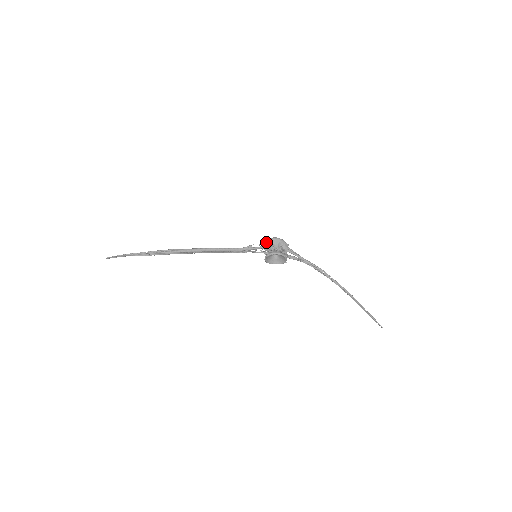
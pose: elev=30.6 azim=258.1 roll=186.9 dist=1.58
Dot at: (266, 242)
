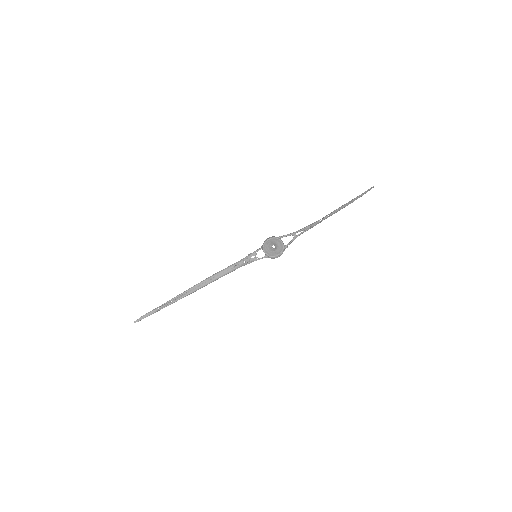
Dot at: occluded
